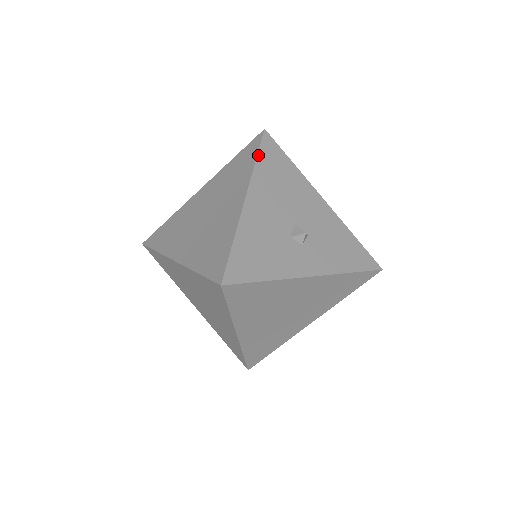
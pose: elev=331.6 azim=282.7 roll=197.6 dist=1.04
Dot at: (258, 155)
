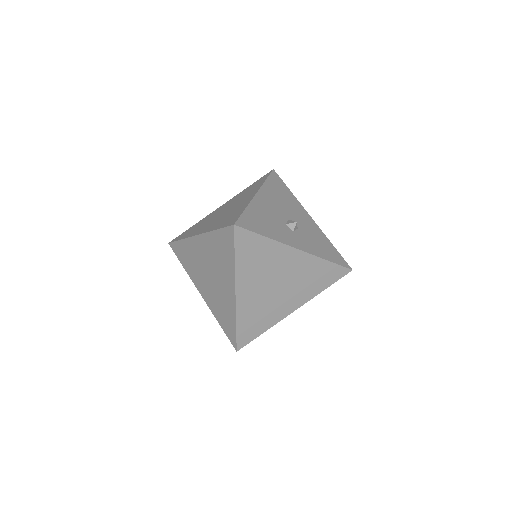
Dot at: (267, 178)
